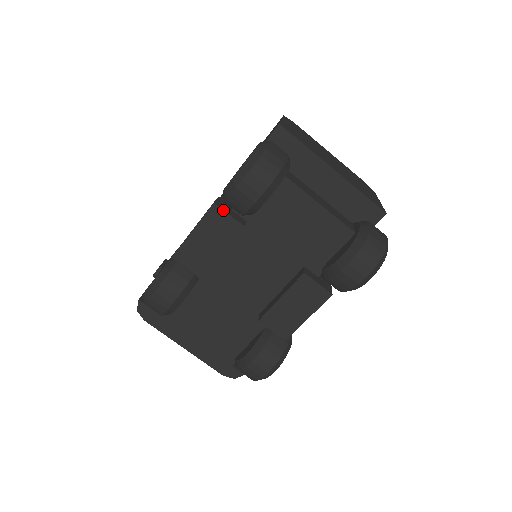
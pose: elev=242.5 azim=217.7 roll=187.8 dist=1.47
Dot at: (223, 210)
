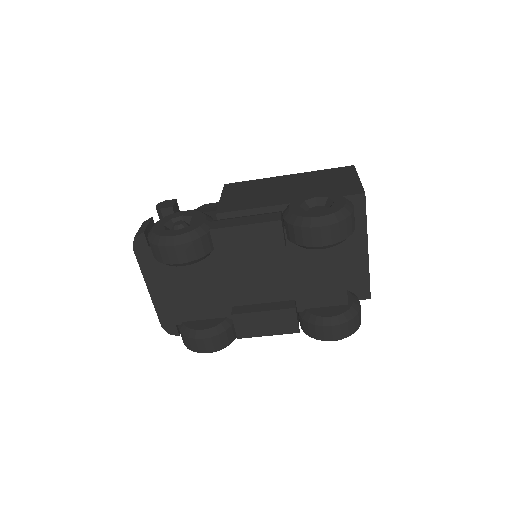
Dot at: occluded
